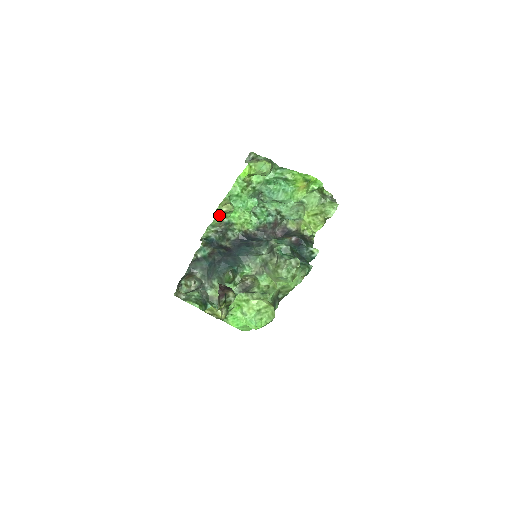
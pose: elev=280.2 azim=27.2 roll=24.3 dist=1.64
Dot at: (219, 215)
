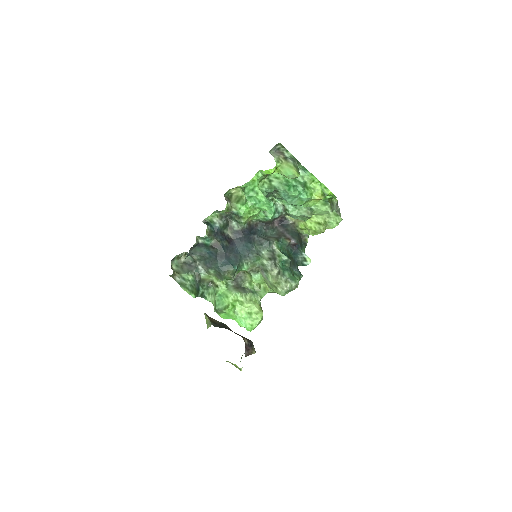
Dot at: (229, 204)
